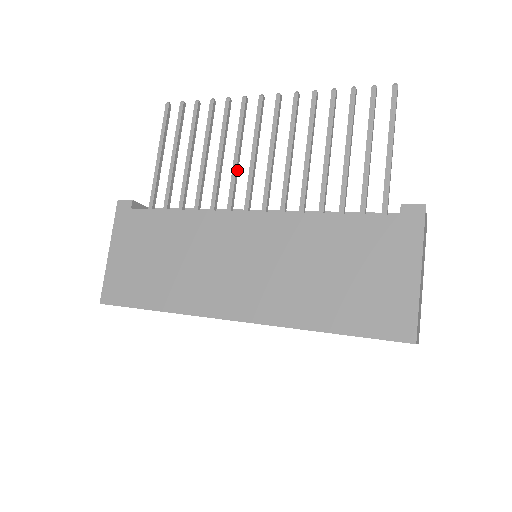
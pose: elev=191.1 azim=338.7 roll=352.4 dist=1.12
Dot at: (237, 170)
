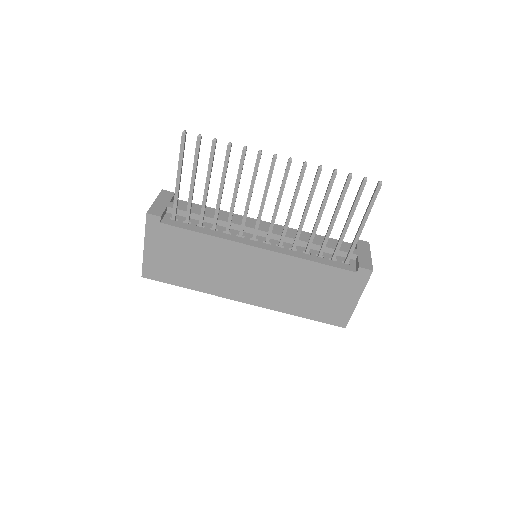
Dot at: occluded
